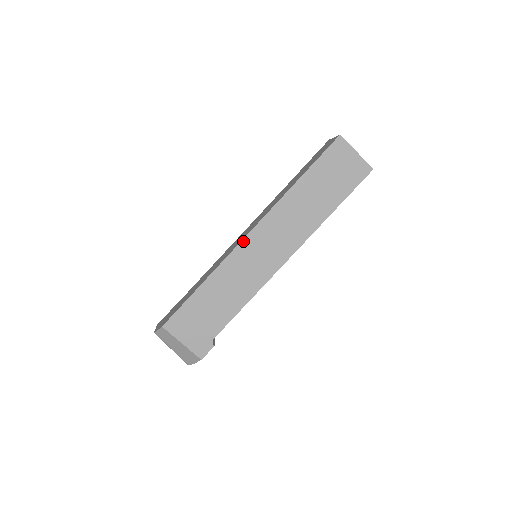
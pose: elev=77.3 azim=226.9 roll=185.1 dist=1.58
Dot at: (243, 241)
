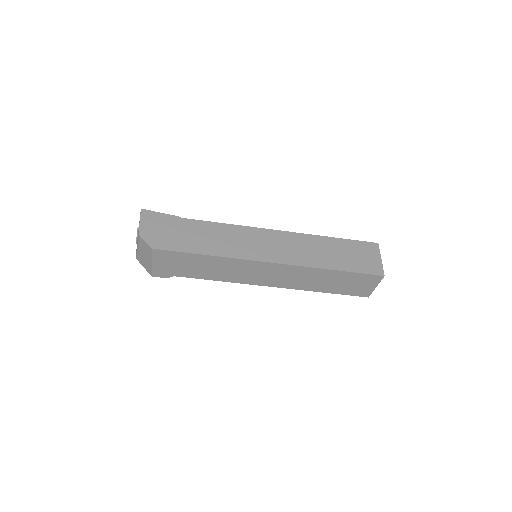
Dot at: (263, 262)
